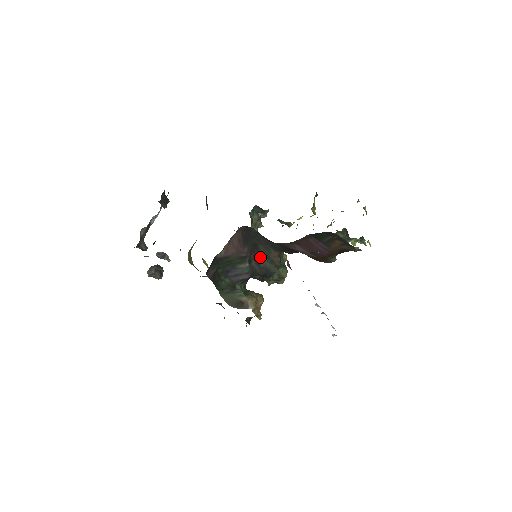
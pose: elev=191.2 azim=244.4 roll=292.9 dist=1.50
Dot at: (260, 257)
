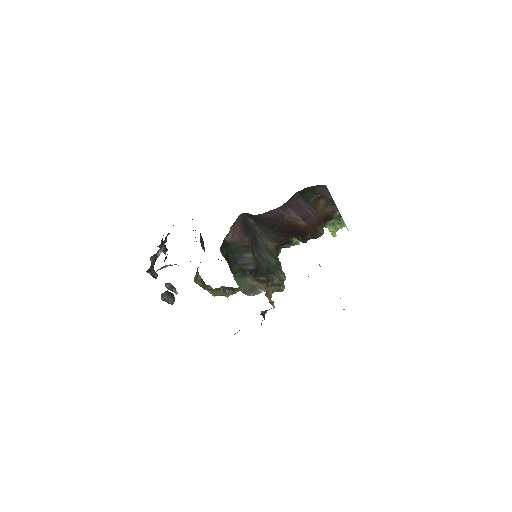
Dot at: (260, 249)
